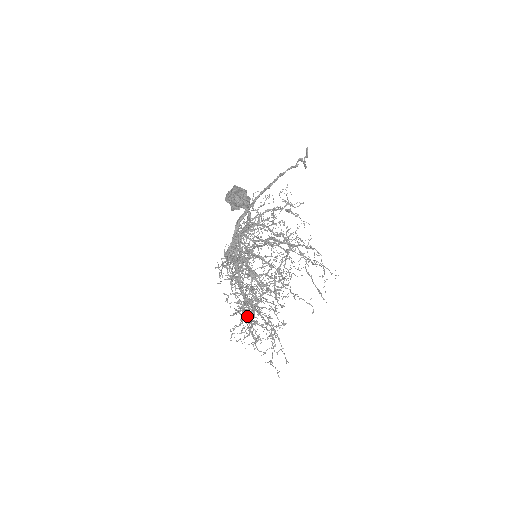
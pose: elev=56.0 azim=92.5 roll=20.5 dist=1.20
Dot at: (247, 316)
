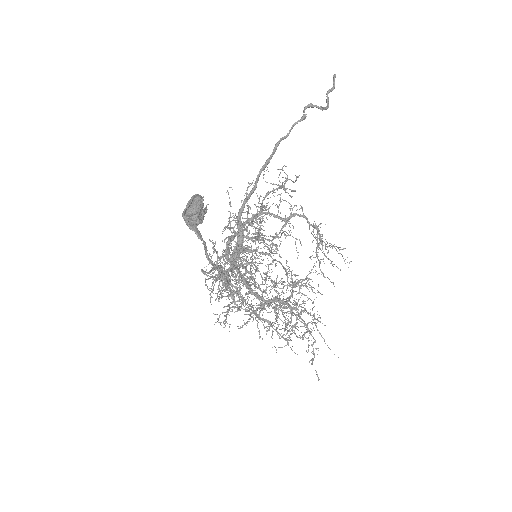
Dot at: (257, 326)
